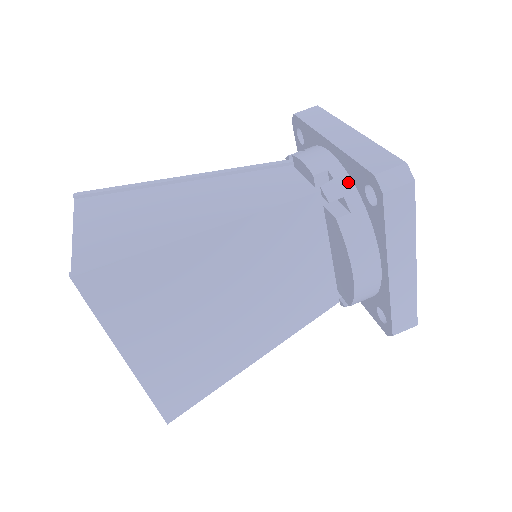
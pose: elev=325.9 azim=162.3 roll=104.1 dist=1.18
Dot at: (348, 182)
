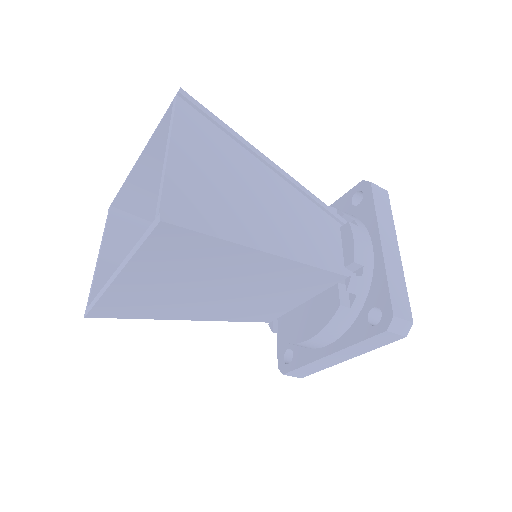
Dot at: (367, 287)
